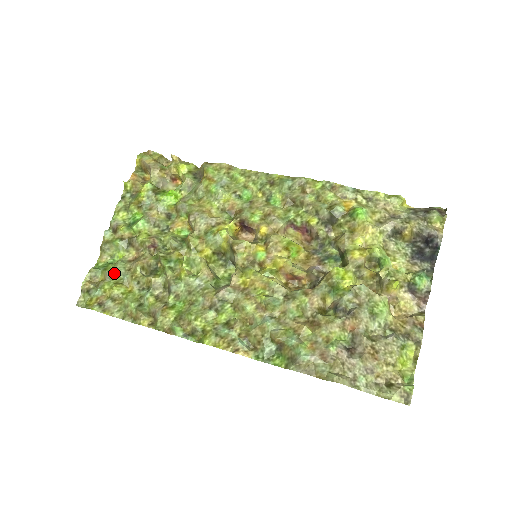
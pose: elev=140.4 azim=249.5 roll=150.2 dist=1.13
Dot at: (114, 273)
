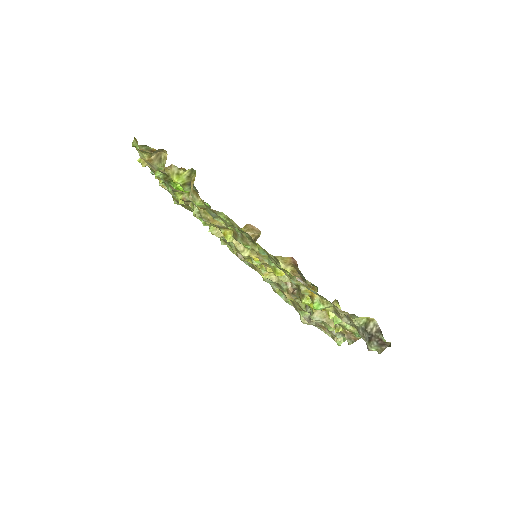
Dot at: (174, 195)
